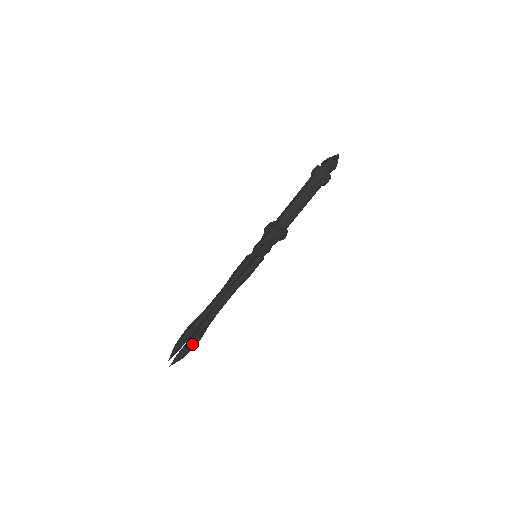
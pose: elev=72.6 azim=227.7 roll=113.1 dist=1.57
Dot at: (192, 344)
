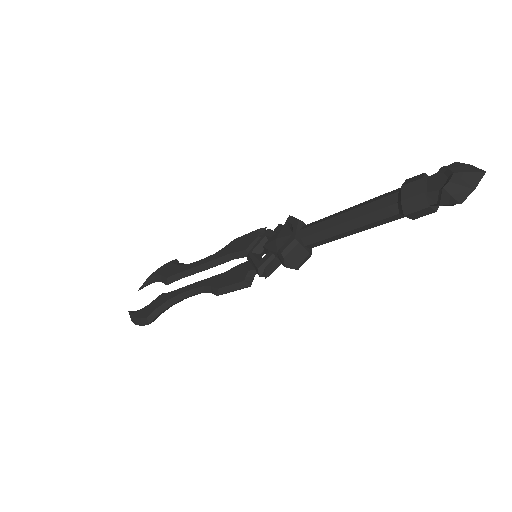
Dot at: (141, 324)
